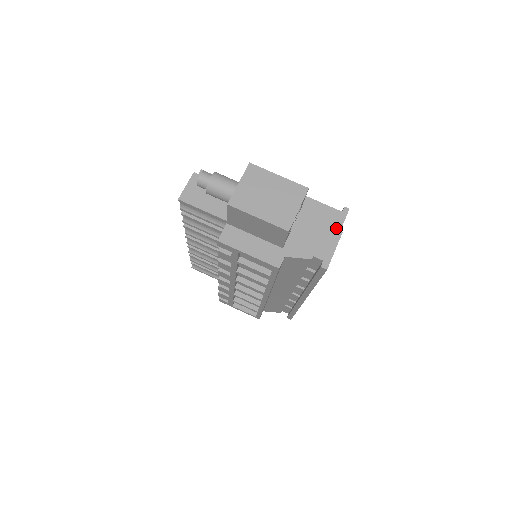
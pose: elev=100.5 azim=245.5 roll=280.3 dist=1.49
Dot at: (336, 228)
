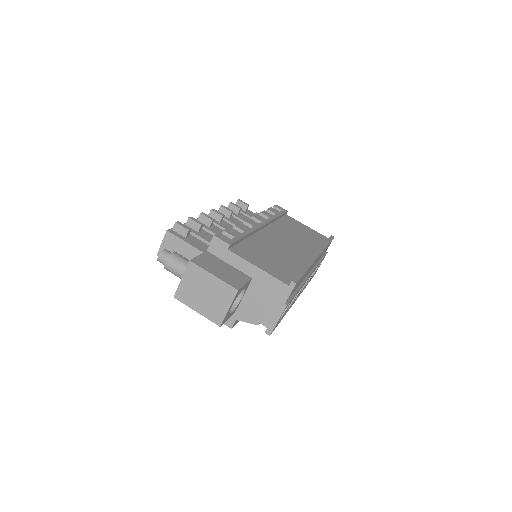
Dot at: (281, 301)
